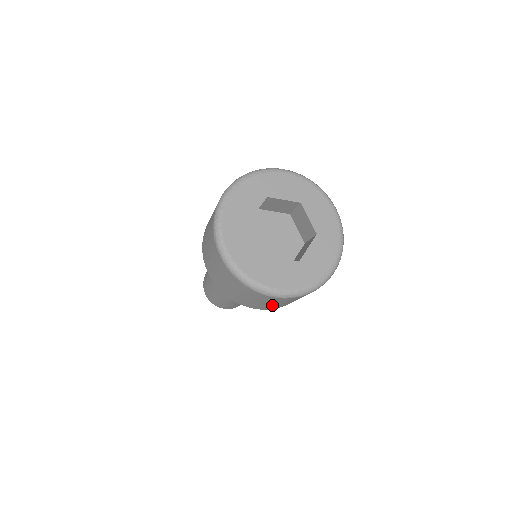
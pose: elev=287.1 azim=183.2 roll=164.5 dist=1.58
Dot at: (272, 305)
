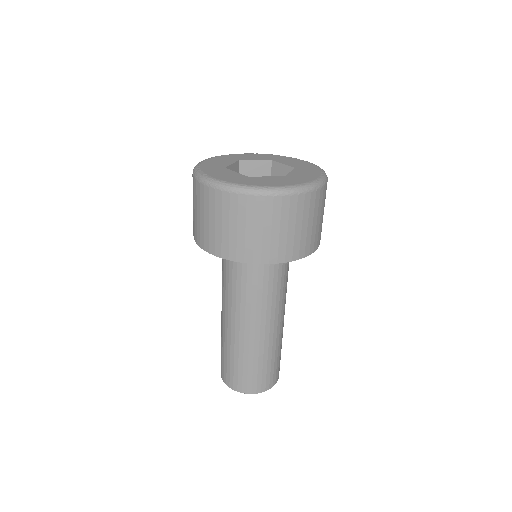
Dot at: (209, 227)
